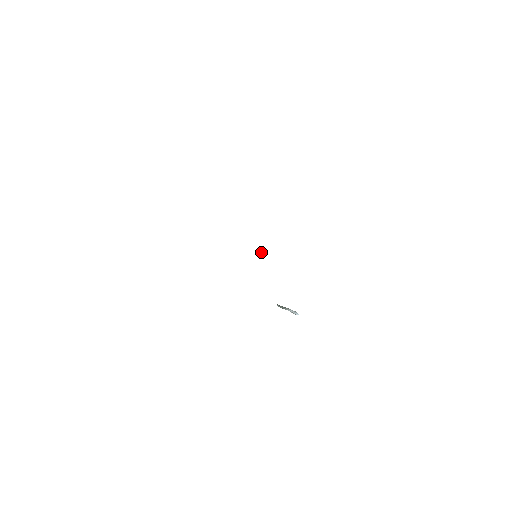
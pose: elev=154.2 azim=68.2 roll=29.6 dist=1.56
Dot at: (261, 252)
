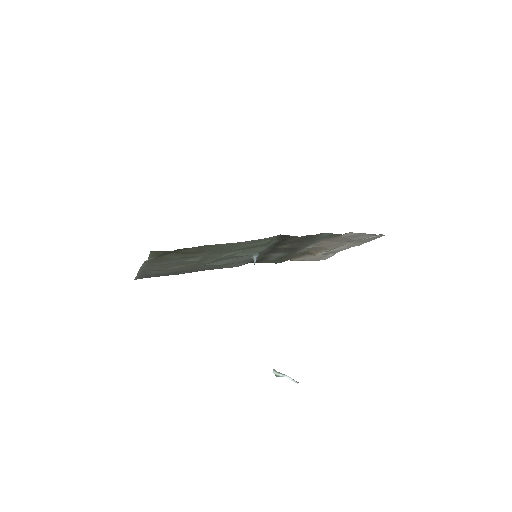
Dot at: (258, 254)
